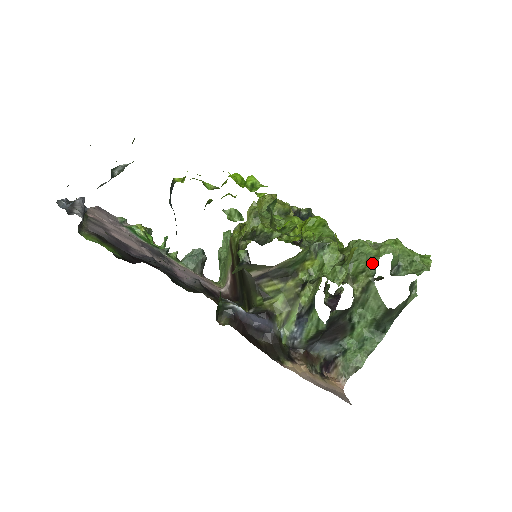
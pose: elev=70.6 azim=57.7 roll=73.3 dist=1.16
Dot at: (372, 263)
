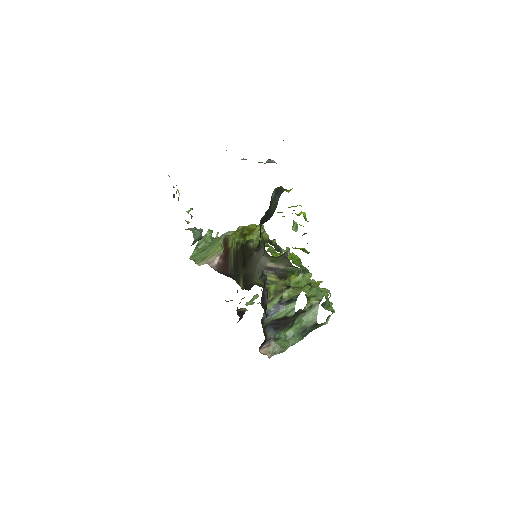
Dot at: (321, 294)
